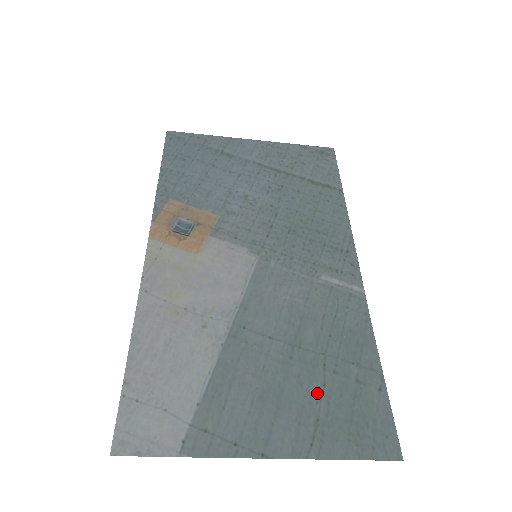
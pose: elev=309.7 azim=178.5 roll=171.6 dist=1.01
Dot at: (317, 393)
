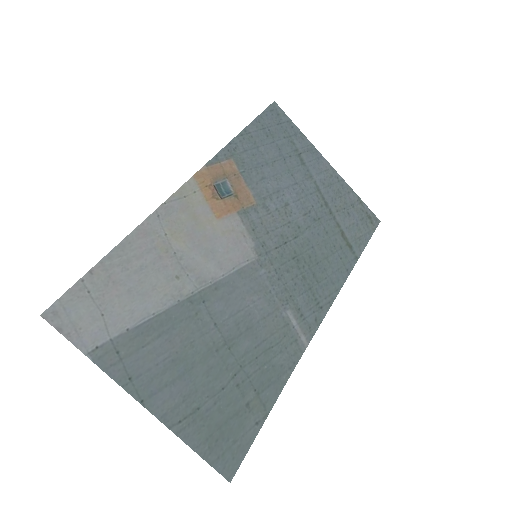
Dot at: (214, 390)
